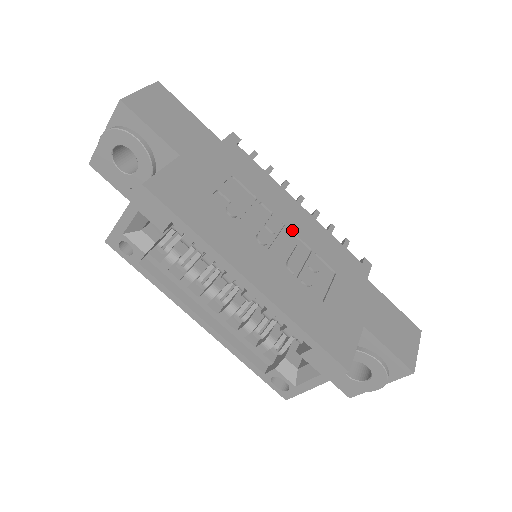
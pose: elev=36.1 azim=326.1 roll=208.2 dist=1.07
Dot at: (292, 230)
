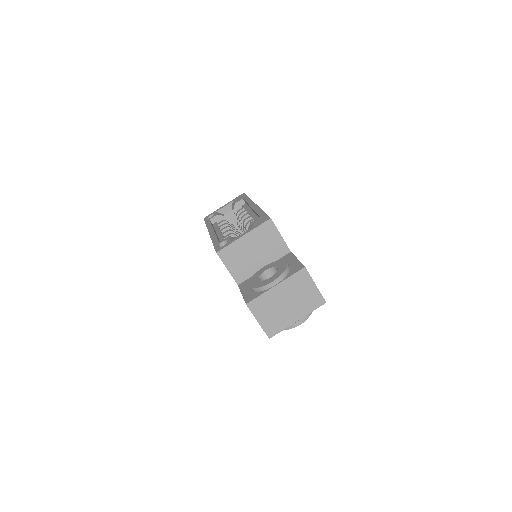
Dot at: occluded
